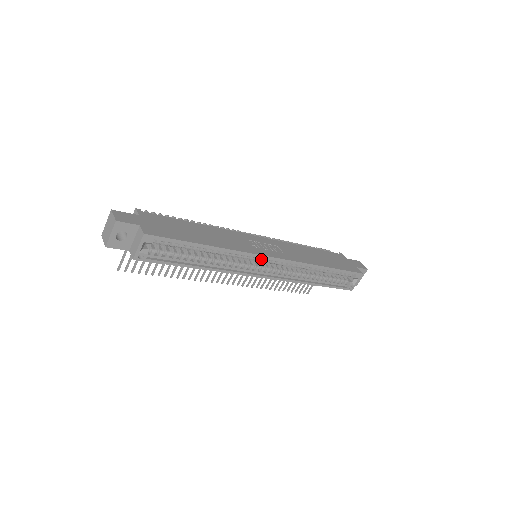
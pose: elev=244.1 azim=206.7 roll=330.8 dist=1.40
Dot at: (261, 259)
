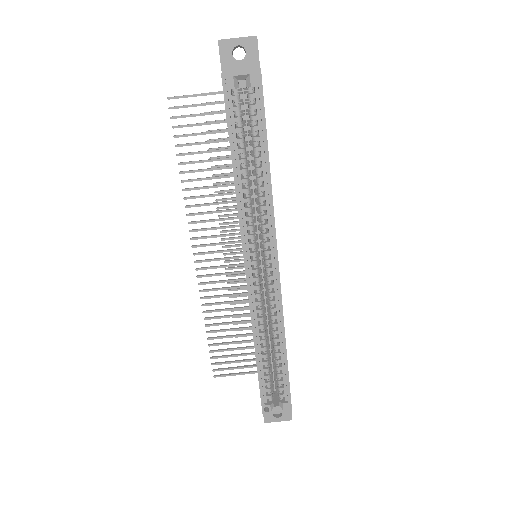
Dot at: (269, 250)
